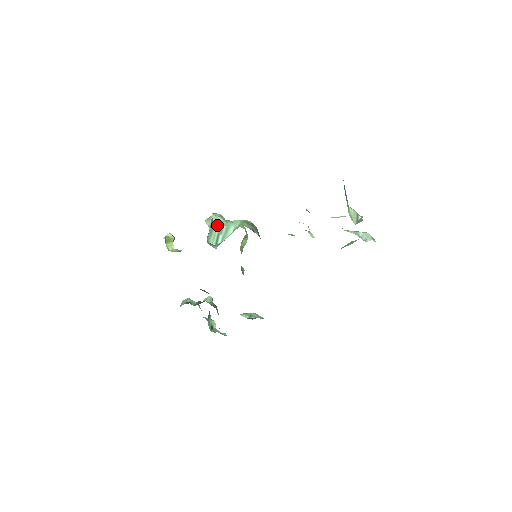
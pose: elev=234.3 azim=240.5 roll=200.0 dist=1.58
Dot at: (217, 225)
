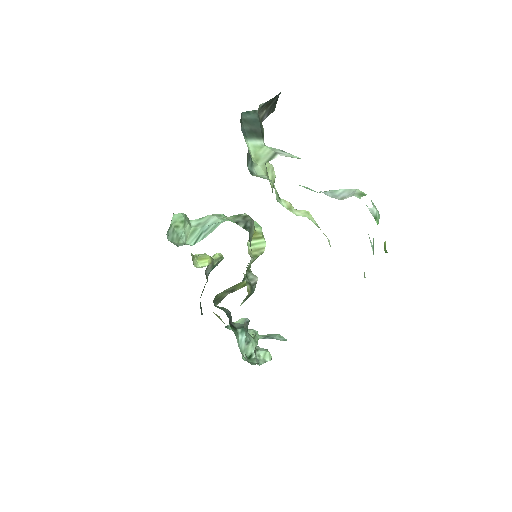
Dot at: (206, 224)
